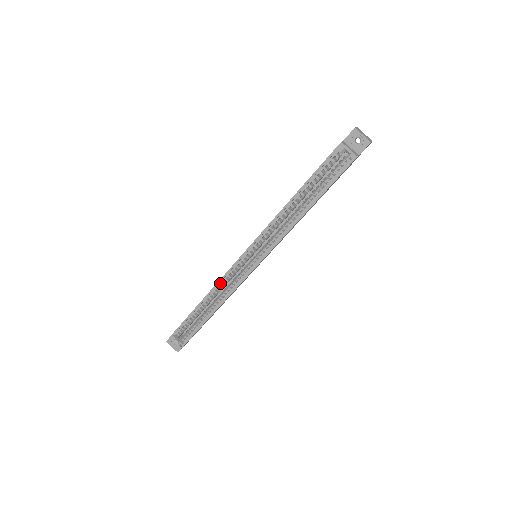
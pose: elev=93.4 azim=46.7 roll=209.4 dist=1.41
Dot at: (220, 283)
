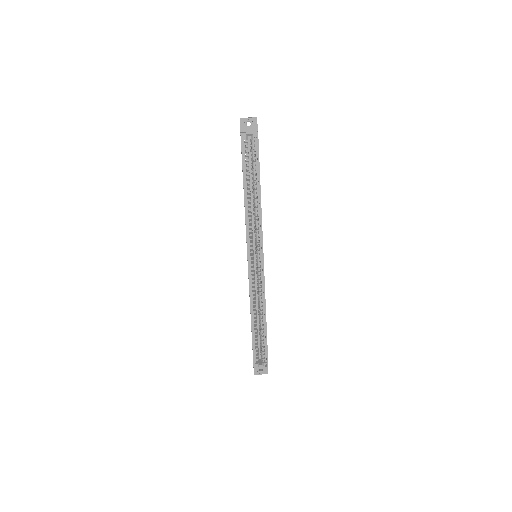
Dot at: (251, 295)
